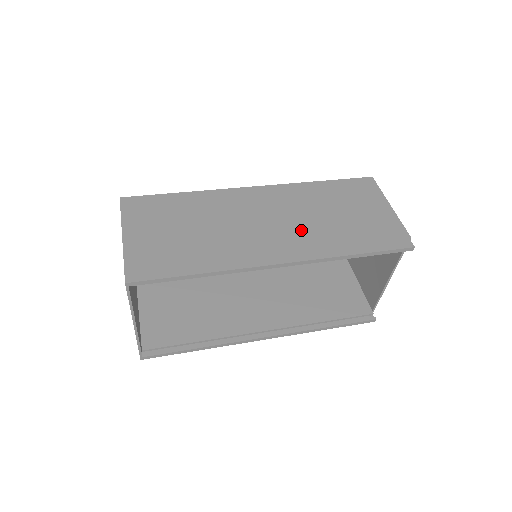
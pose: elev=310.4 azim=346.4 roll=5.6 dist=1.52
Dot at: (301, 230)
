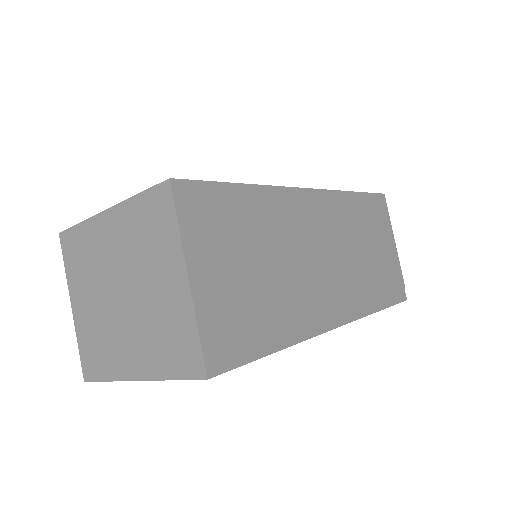
Dot at: (348, 273)
